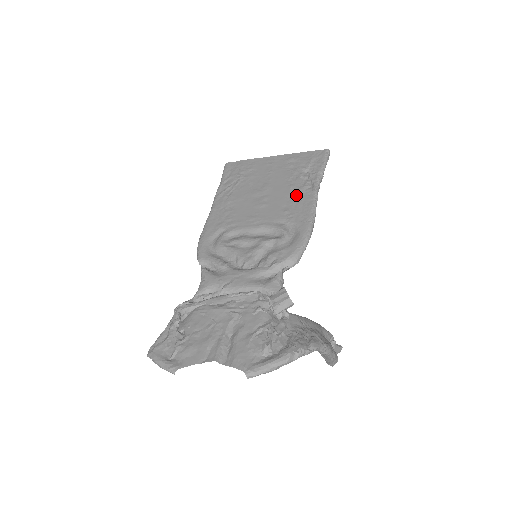
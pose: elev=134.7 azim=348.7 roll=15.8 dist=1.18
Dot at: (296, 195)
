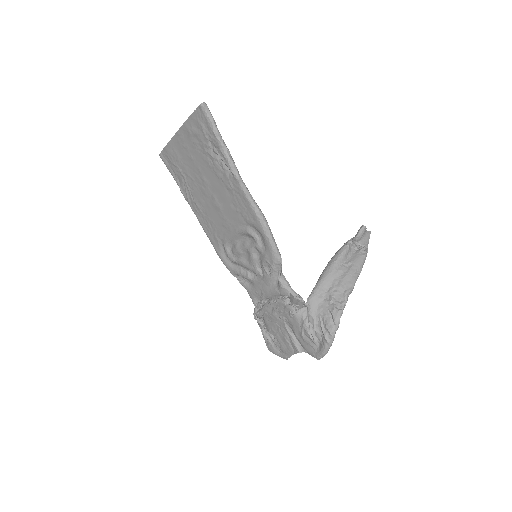
Dot at: (229, 188)
